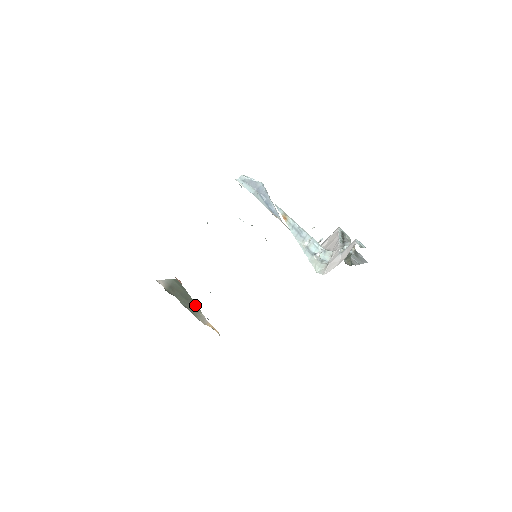
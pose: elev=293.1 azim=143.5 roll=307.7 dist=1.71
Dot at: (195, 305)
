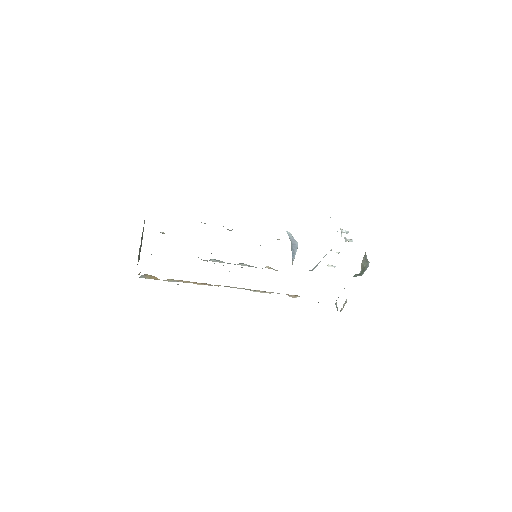
Dot at: occluded
